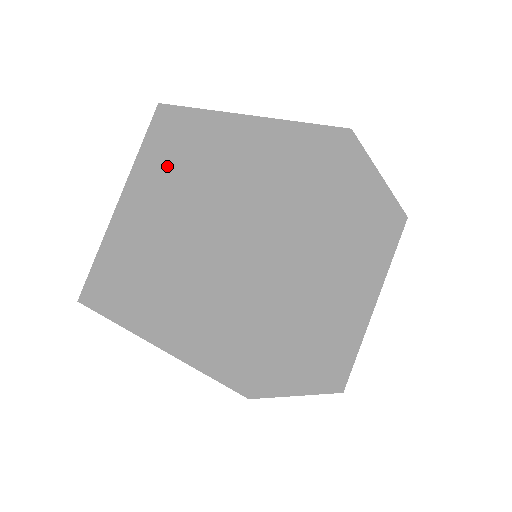
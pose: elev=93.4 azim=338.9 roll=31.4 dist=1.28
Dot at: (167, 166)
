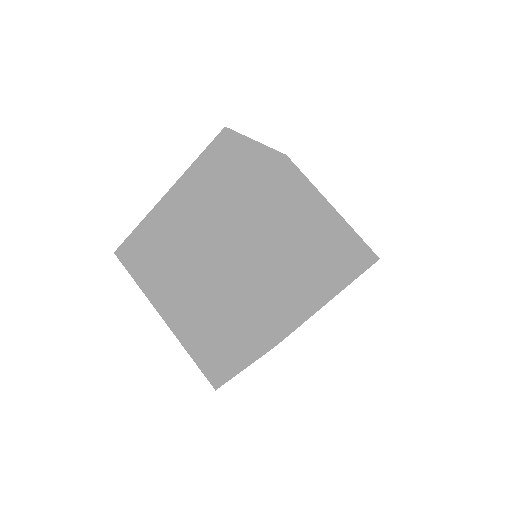
Dot at: (164, 266)
